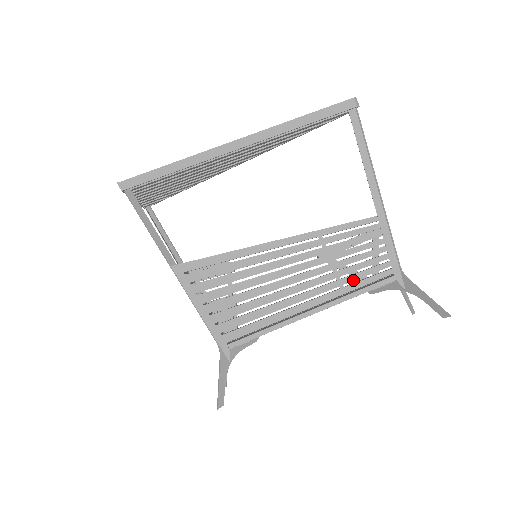
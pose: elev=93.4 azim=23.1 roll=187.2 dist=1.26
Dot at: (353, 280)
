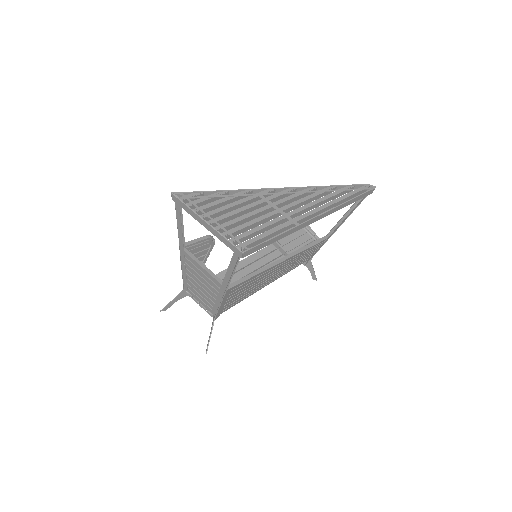
Dot at: (294, 267)
